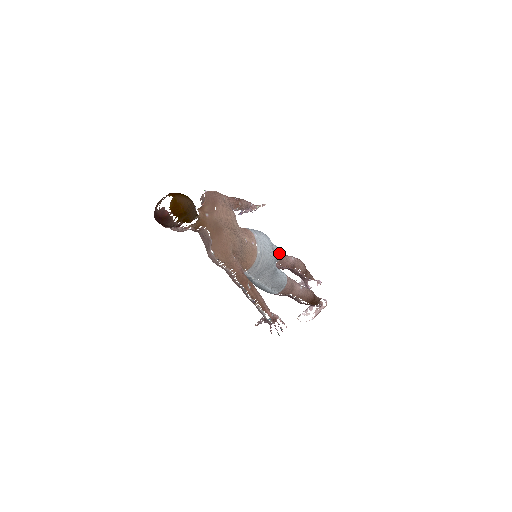
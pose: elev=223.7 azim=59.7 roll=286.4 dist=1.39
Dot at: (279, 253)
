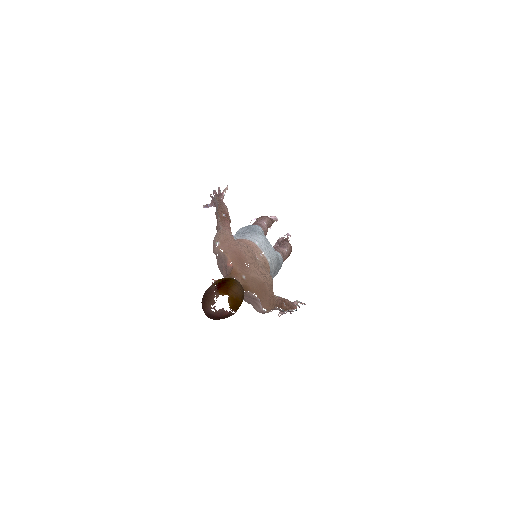
Dot at: (263, 233)
